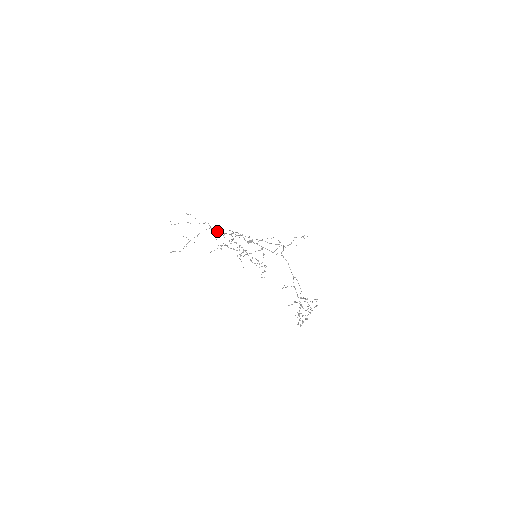
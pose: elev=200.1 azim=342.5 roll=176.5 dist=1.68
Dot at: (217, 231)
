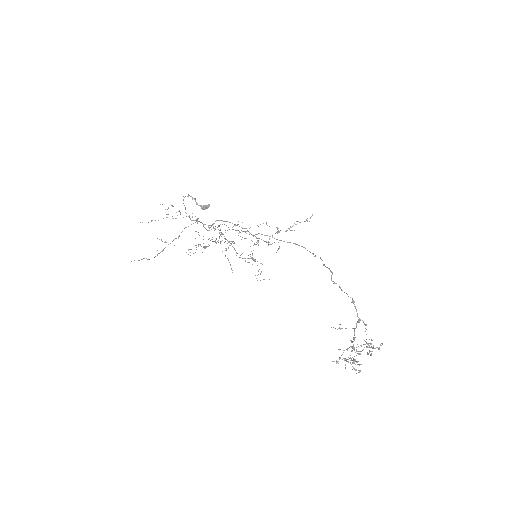
Dot at: (203, 224)
